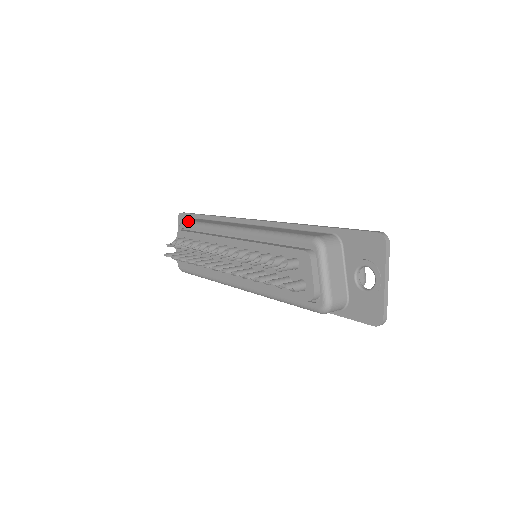
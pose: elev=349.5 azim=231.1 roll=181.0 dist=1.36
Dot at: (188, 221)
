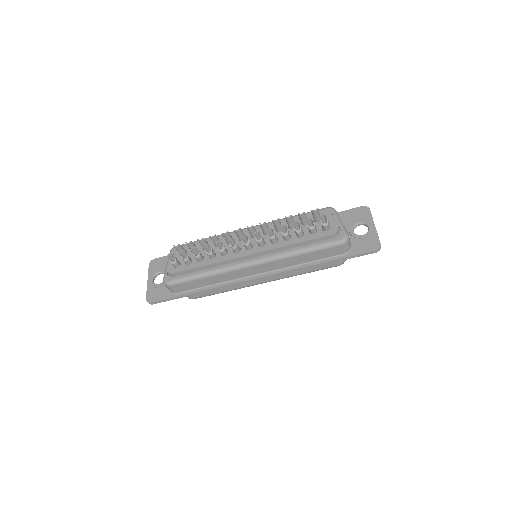
Dot at: (184, 244)
